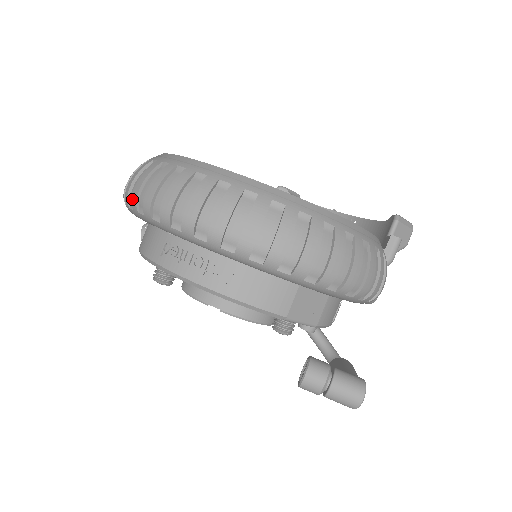
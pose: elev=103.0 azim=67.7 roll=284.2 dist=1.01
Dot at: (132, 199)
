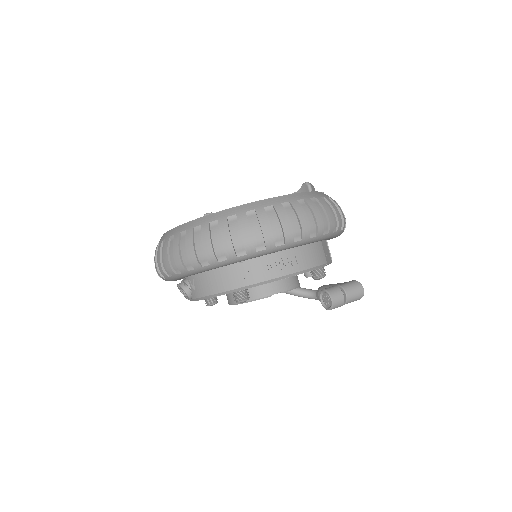
Dot at: (208, 257)
